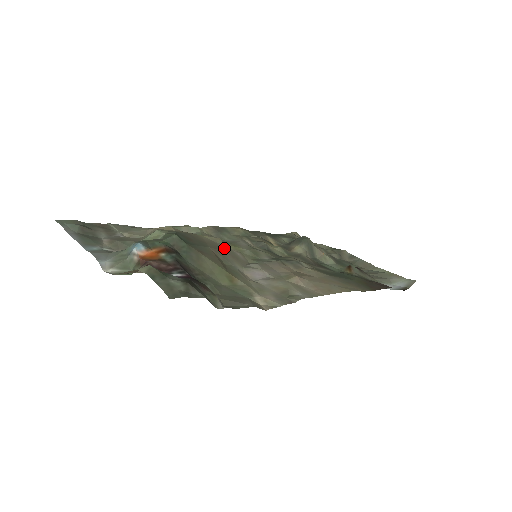
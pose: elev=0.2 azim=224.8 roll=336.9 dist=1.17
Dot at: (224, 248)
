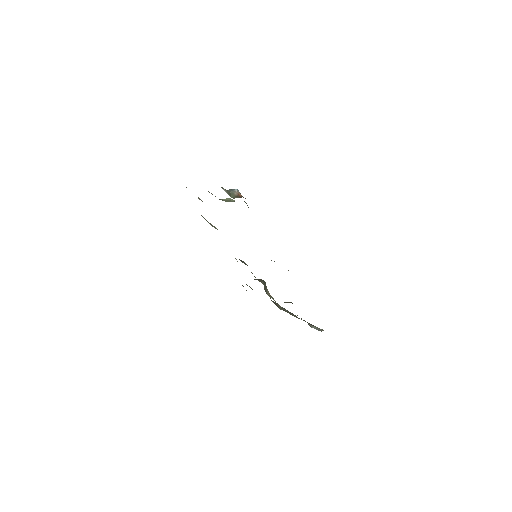
Dot at: occluded
